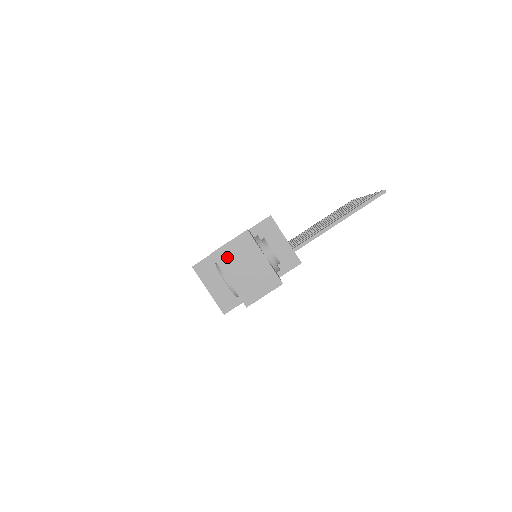
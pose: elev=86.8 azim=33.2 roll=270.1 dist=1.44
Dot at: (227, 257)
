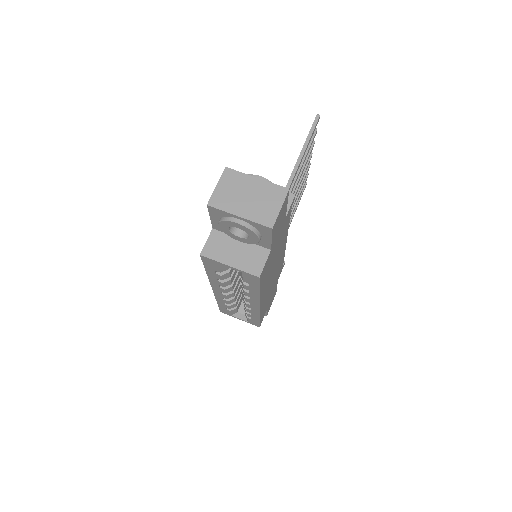
Dot at: (224, 199)
